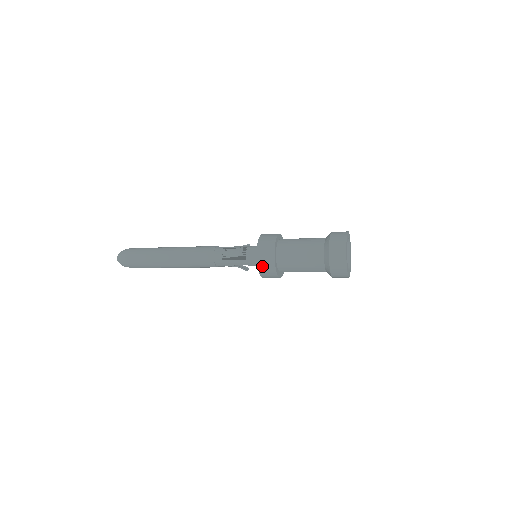
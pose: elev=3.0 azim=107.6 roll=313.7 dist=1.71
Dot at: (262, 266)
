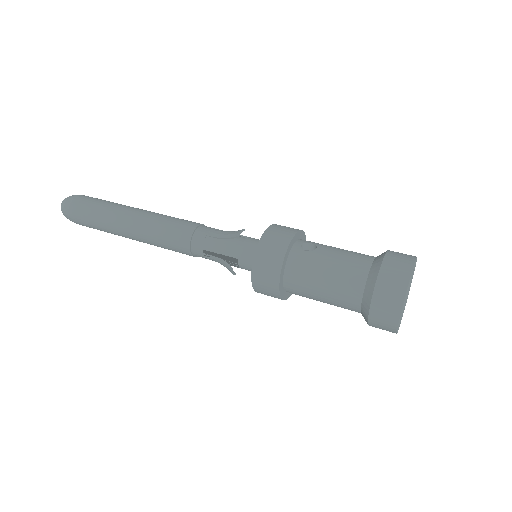
Dot at: occluded
